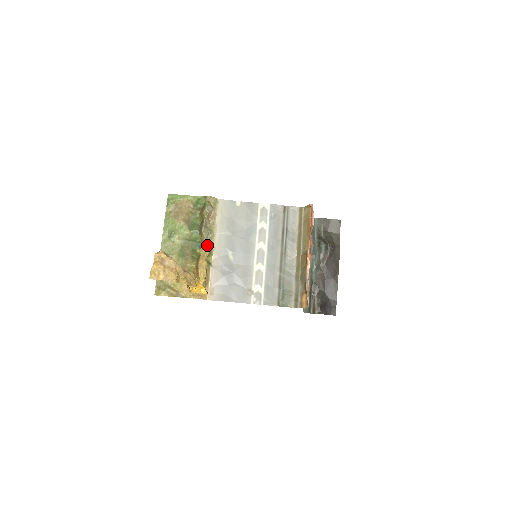
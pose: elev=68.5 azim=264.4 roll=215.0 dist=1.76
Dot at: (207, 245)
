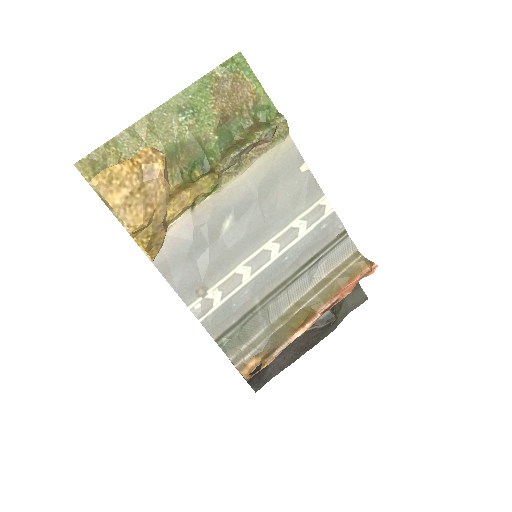
Dot at: (217, 180)
